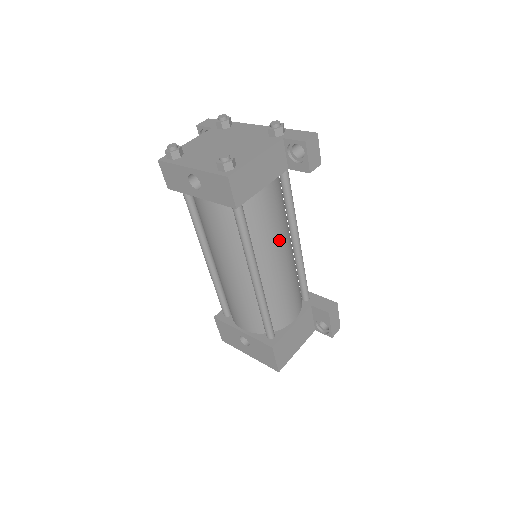
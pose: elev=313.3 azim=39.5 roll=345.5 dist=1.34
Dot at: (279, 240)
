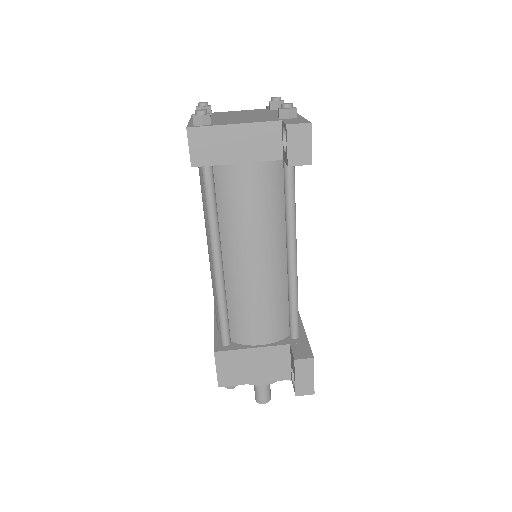
Dot at: (254, 237)
